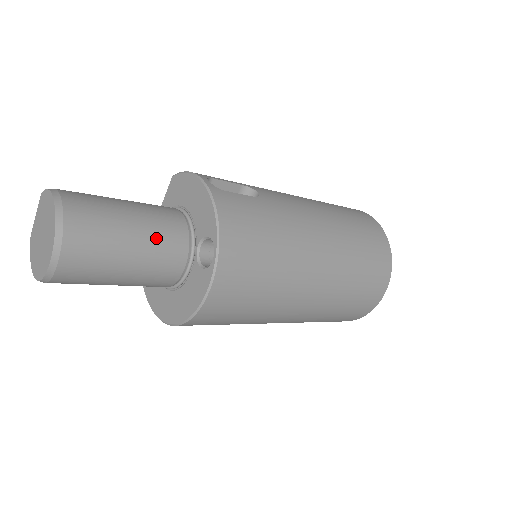
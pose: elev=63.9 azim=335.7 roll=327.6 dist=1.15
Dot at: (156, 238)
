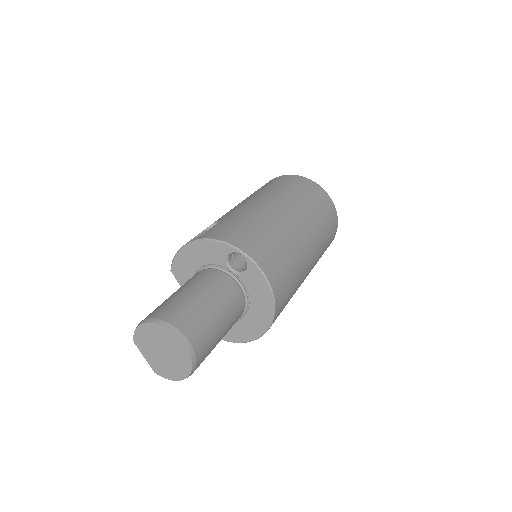
Dot at: (209, 286)
